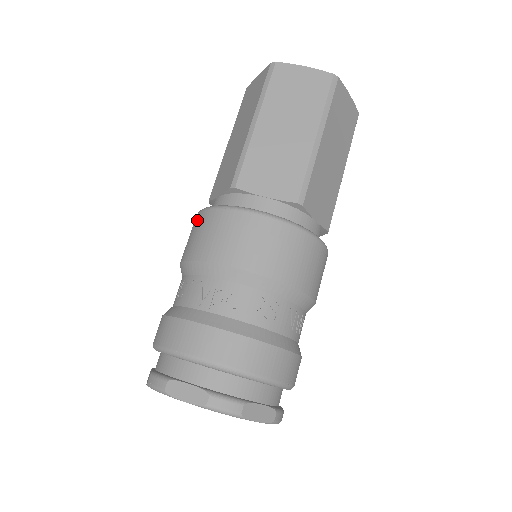
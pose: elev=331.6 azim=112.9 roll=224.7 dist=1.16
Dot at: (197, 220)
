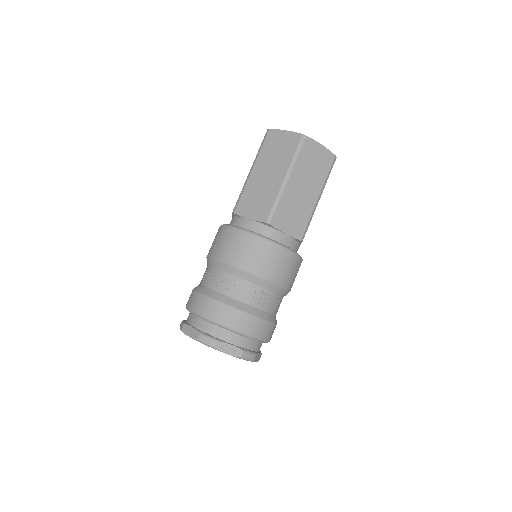
Dot at: occluded
